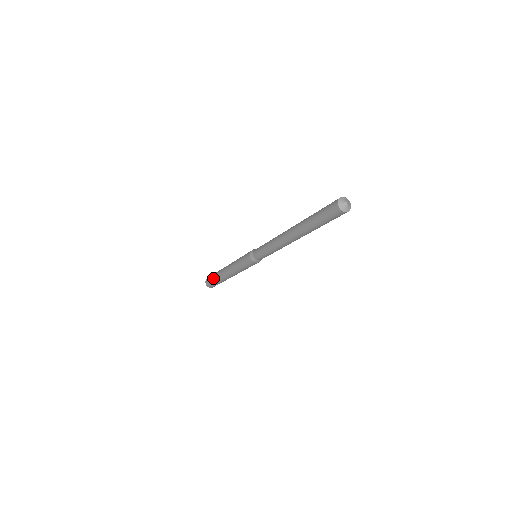
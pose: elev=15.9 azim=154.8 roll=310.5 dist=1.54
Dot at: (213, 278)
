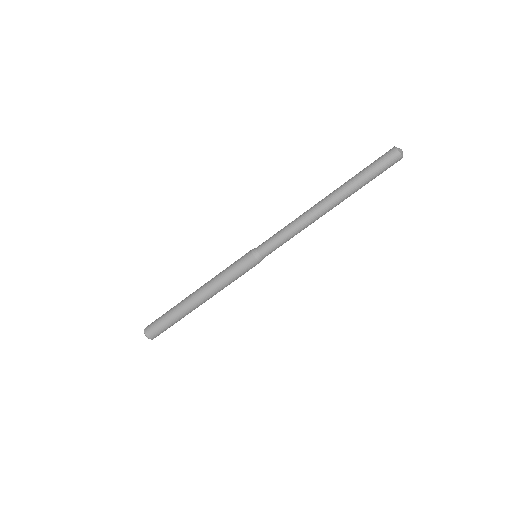
Dot at: (166, 312)
